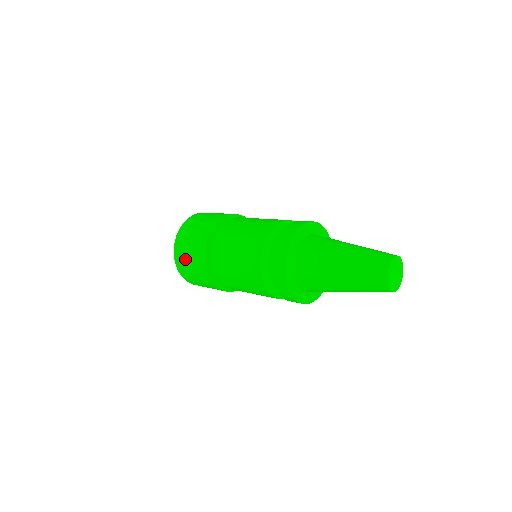
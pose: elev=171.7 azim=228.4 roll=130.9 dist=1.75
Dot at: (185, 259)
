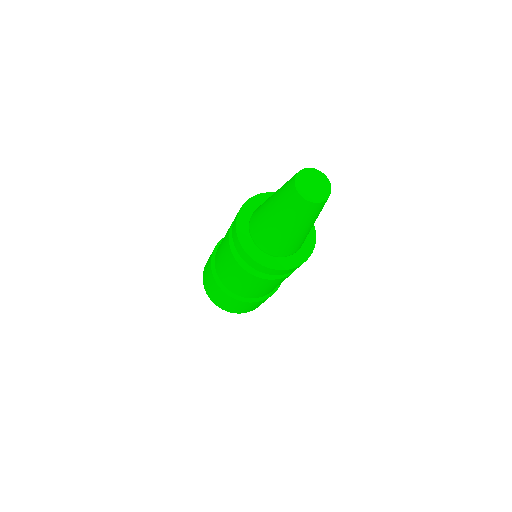
Dot at: (212, 294)
